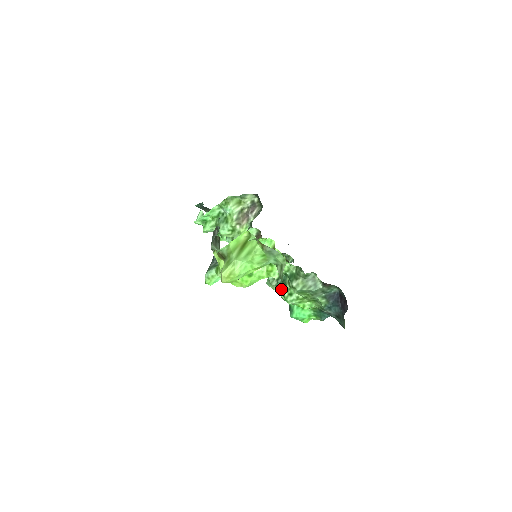
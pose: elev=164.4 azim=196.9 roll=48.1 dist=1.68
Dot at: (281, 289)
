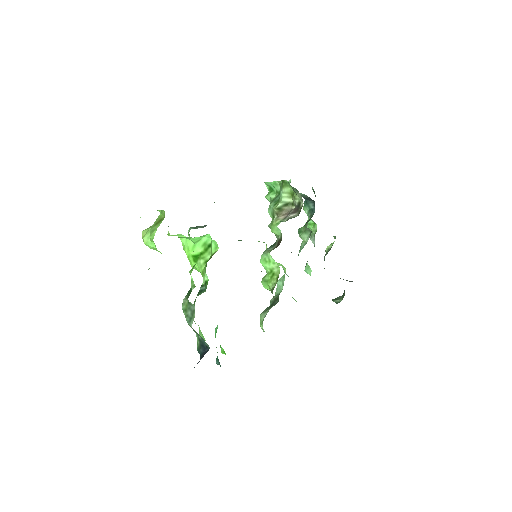
Dot at: occluded
